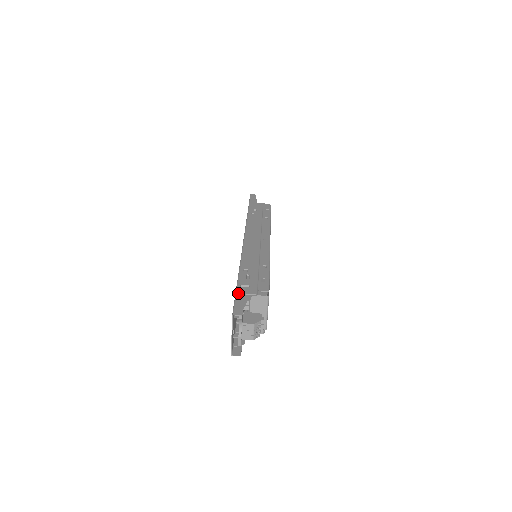
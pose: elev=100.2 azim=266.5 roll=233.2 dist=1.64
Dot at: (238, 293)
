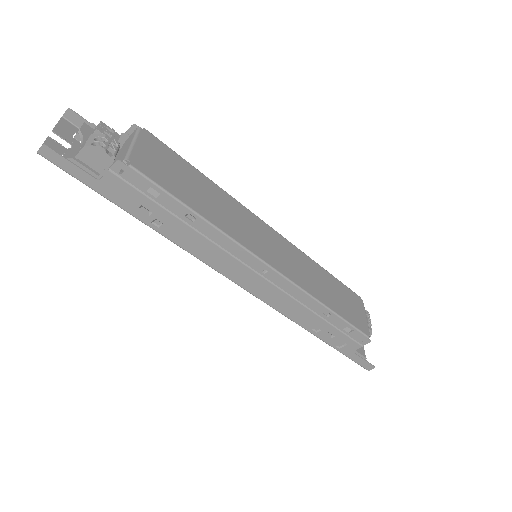
Dot at: (346, 355)
